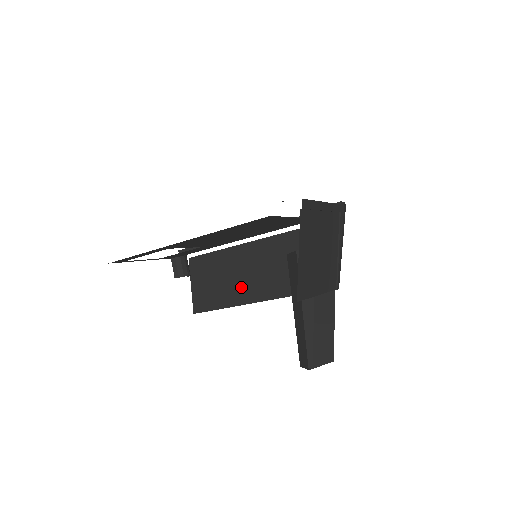
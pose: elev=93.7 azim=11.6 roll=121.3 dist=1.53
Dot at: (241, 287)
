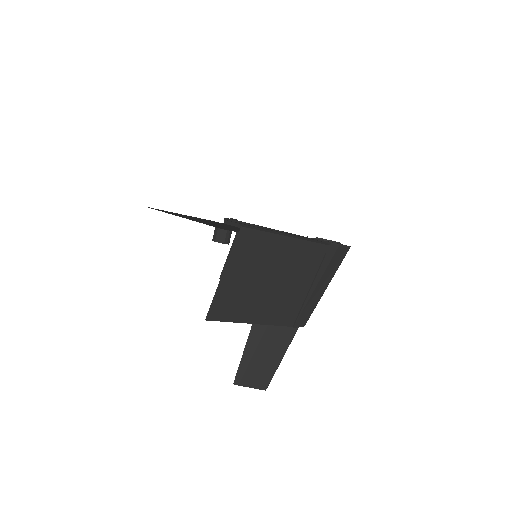
Dot at: occluded
